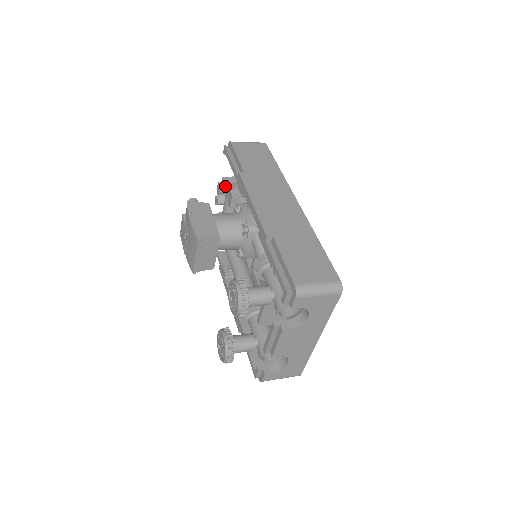
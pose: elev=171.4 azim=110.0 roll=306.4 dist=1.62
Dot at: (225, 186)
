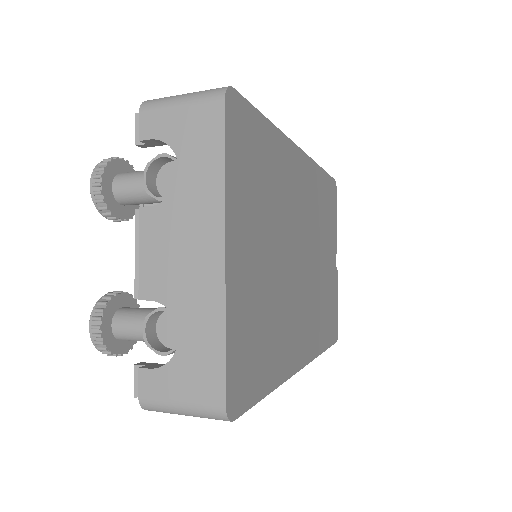
Dot at: occluded
